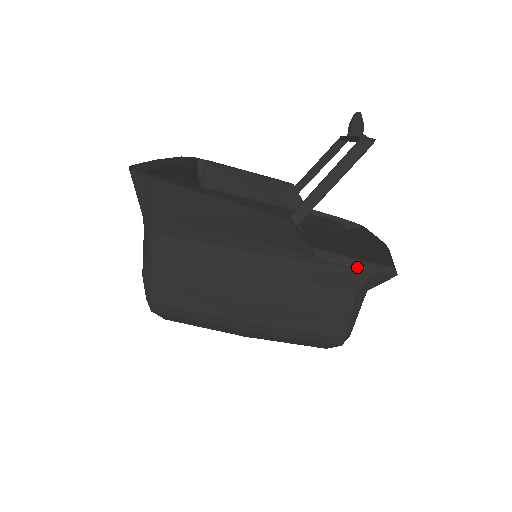
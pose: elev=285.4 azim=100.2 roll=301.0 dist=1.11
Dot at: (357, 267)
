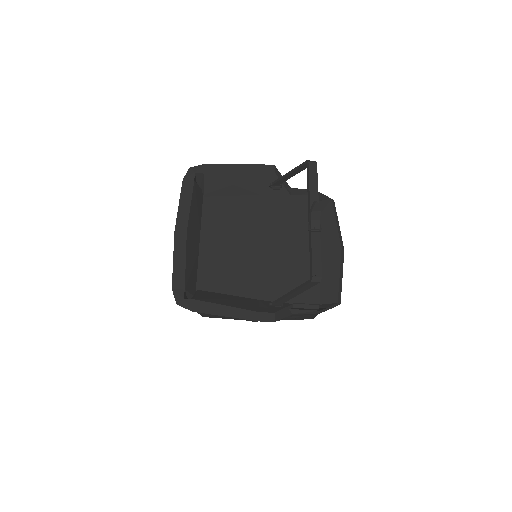
Dot at: (316, 313)
